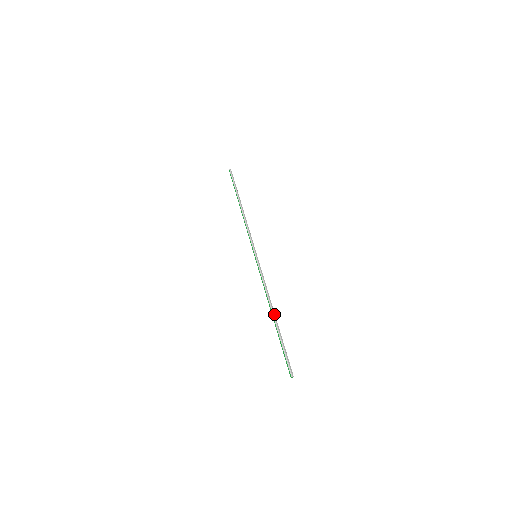
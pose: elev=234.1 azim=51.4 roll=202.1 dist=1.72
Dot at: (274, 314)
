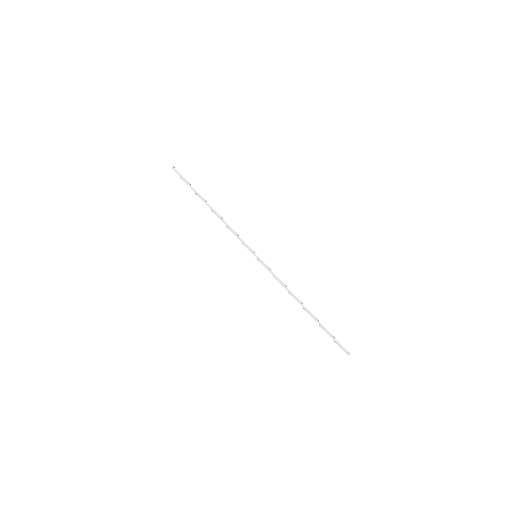
Dot at: (304, 307)
